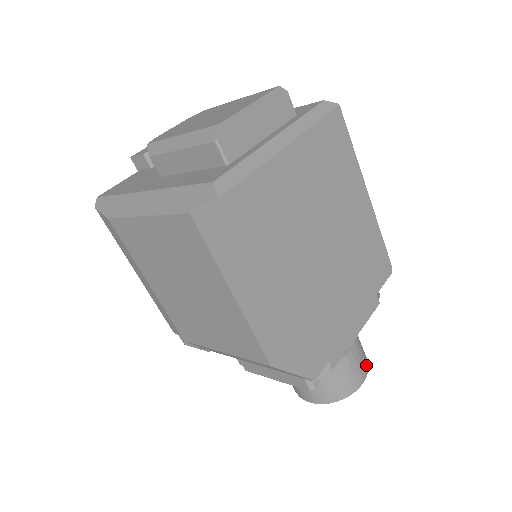
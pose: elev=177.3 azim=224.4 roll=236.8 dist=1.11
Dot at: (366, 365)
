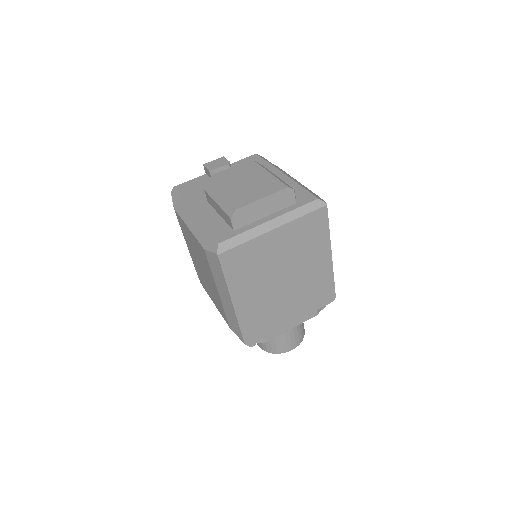
Dot at: (299, 341)
